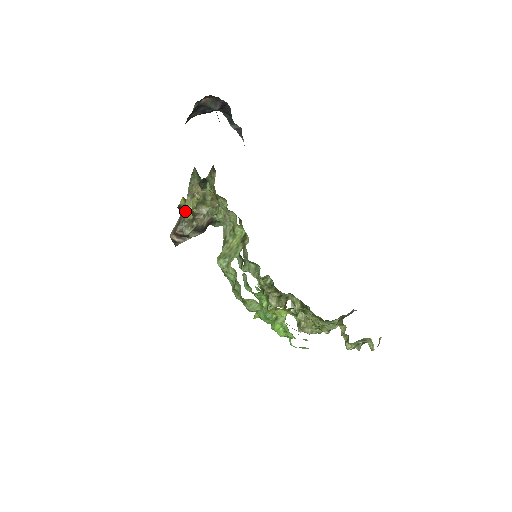
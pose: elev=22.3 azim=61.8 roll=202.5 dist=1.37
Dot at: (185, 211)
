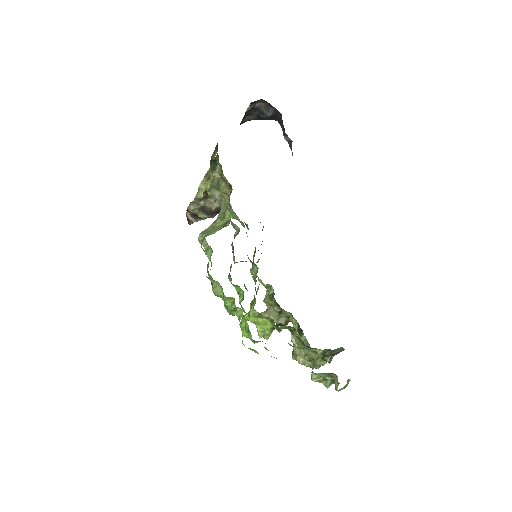
Dot at: (198, 190)
